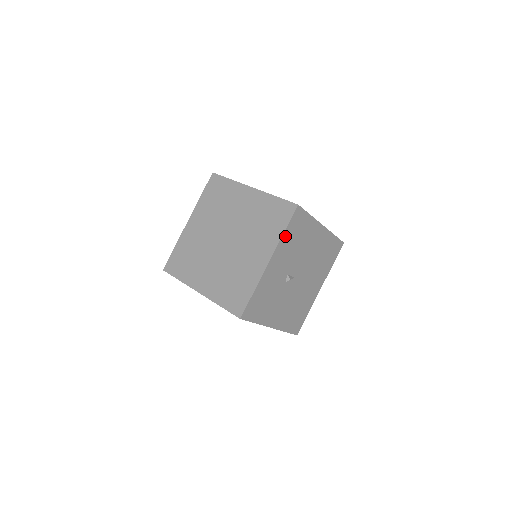
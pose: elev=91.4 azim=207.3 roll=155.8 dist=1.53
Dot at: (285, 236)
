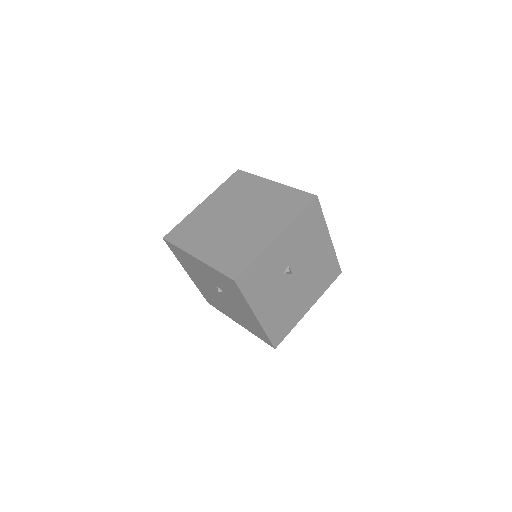
Dot at: (298, 220)
